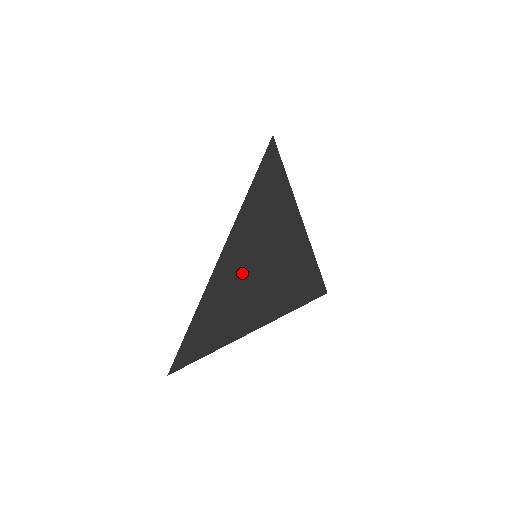
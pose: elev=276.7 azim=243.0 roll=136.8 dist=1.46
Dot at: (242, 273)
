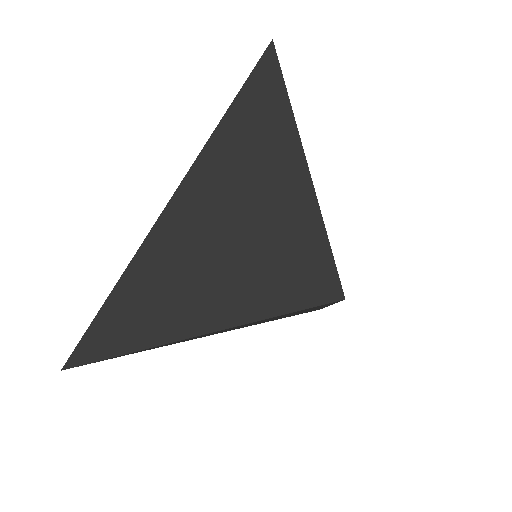
Dot at: (210, 214)
